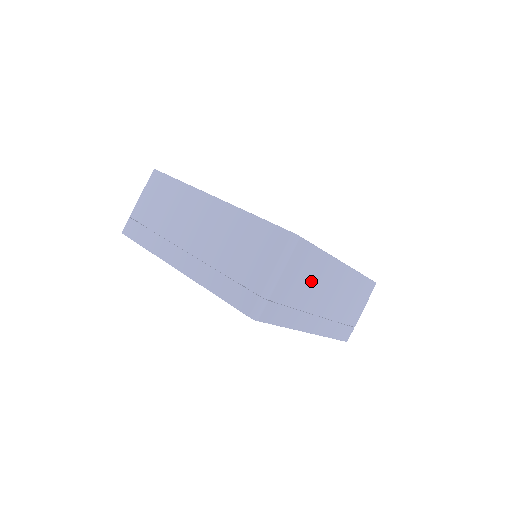
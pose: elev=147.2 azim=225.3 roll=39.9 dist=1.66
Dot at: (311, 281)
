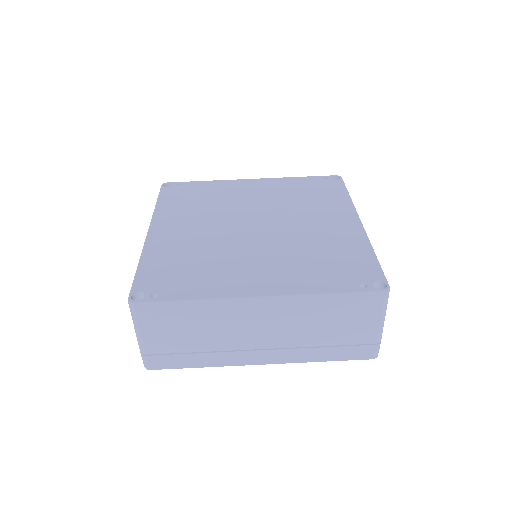
Dot at: occluded
